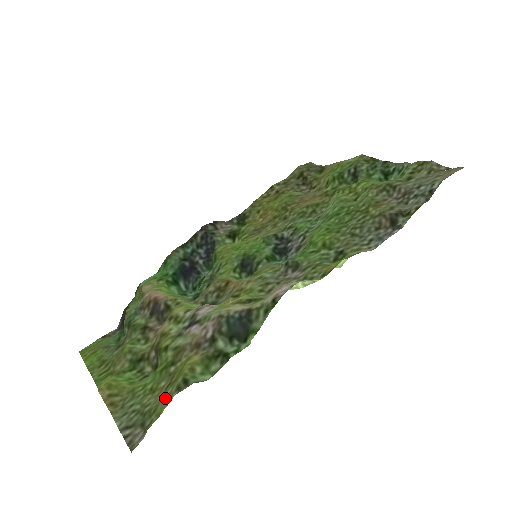
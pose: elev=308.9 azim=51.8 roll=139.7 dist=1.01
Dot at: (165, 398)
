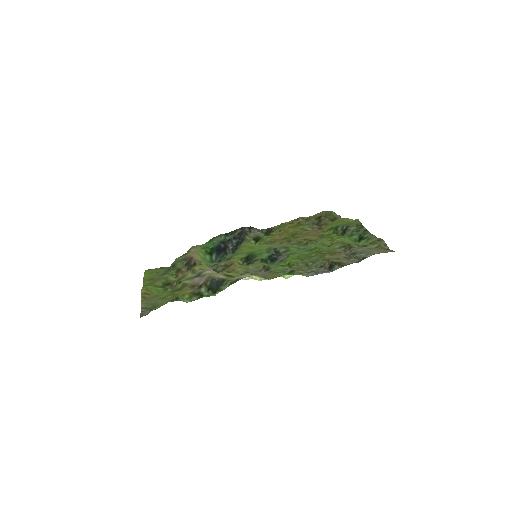
Dot at: (165, 302)
